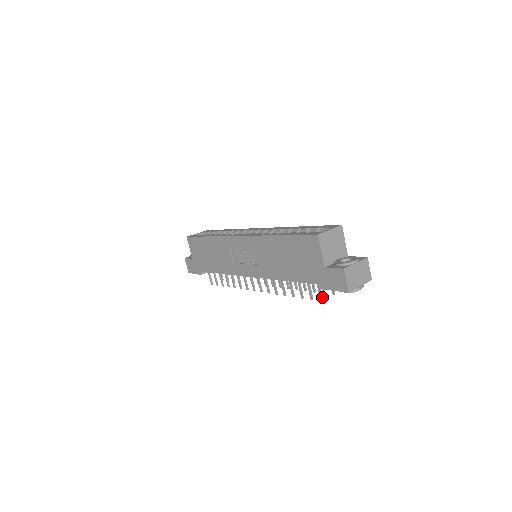
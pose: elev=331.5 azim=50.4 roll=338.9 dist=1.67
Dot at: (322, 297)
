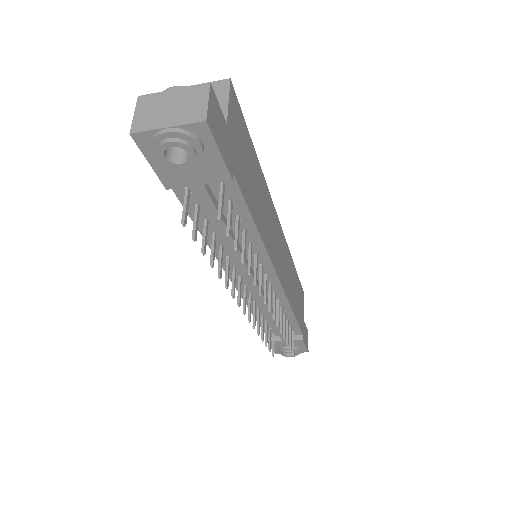
Dot at: (184, 216)
